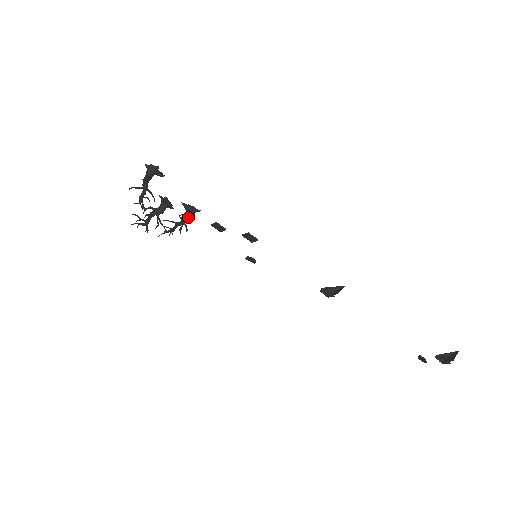
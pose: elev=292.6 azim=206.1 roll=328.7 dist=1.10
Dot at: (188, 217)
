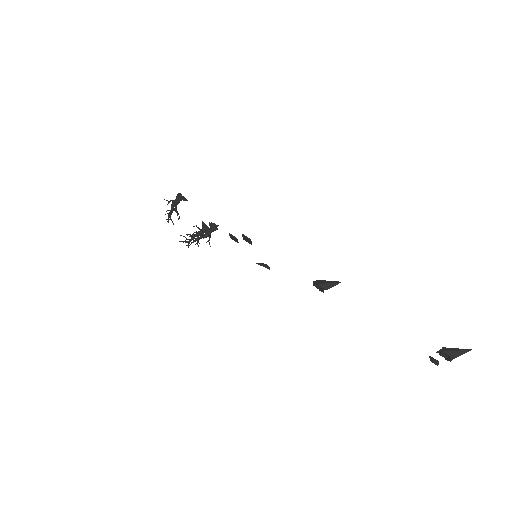
Dot at: (209, 231)
